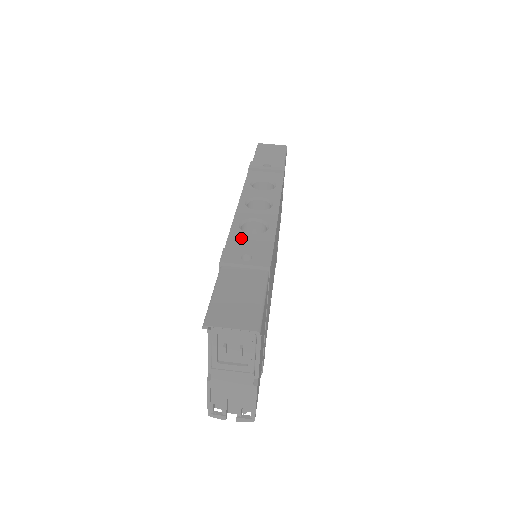
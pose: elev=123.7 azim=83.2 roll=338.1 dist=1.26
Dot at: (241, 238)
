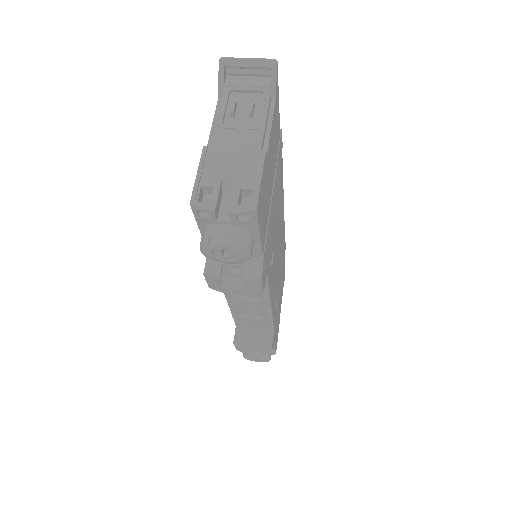
Dot at: occluded
